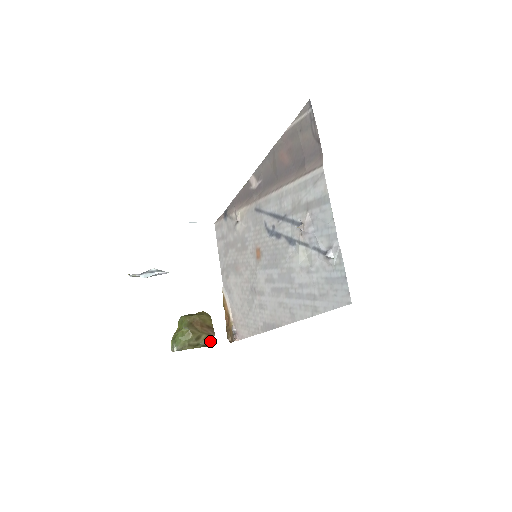
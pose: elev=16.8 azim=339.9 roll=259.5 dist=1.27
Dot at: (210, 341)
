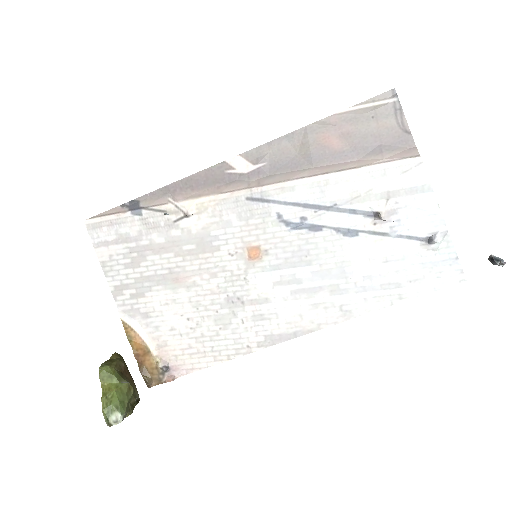
Dot at: (137, 392)
